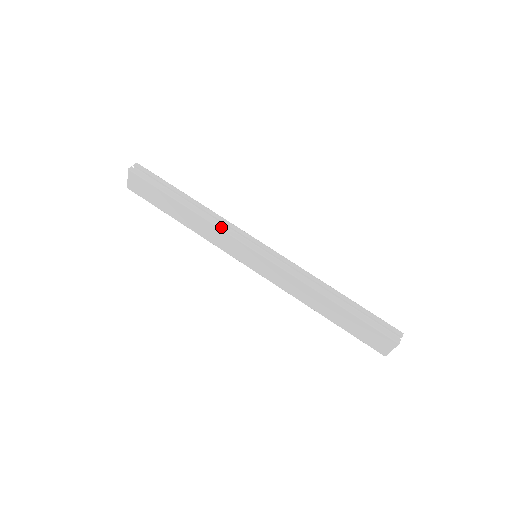
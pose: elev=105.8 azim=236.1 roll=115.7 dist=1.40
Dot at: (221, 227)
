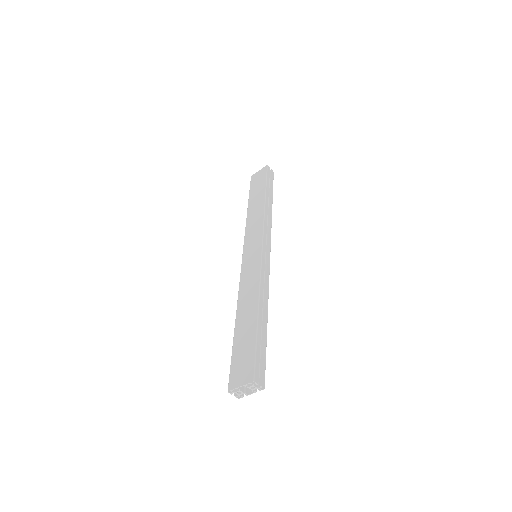
Dot at: (265, 222)
